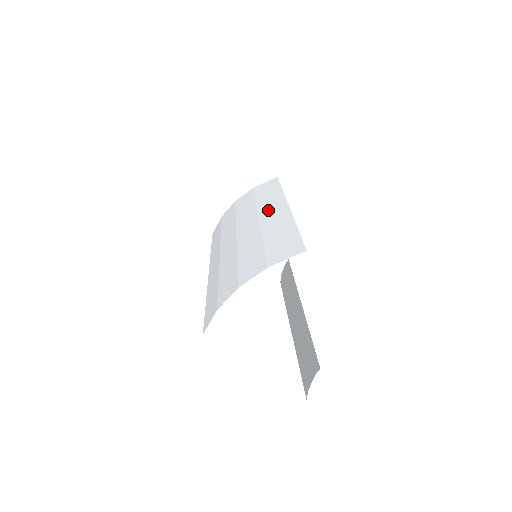
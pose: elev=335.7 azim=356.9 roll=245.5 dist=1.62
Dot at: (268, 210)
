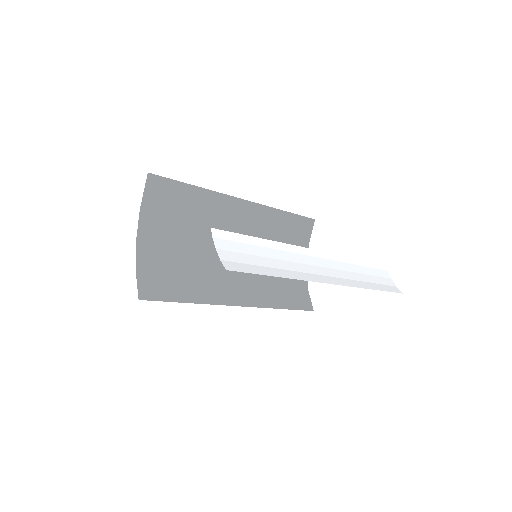
Dot at: (248, 222)
